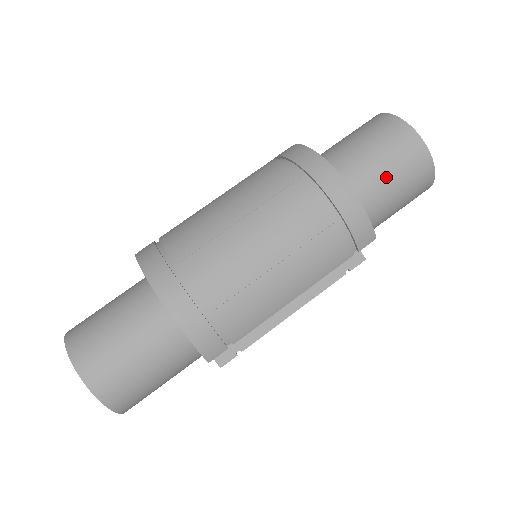
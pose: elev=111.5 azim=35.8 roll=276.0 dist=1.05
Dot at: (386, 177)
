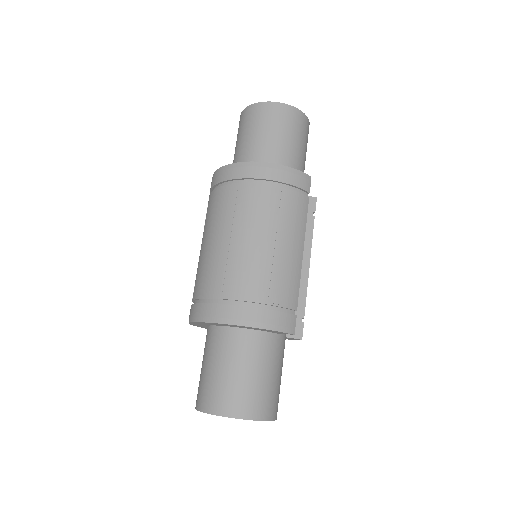
Dot at: (282, 141)
